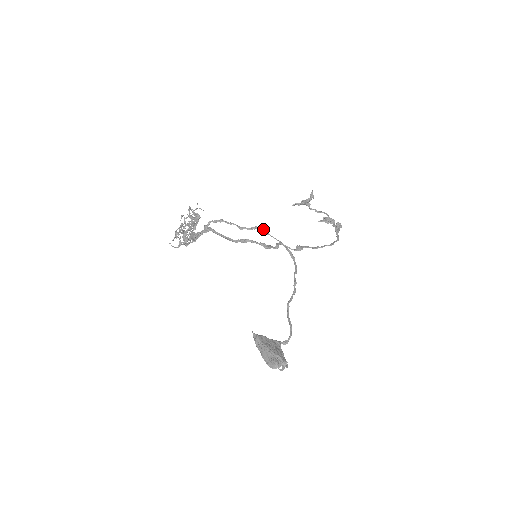
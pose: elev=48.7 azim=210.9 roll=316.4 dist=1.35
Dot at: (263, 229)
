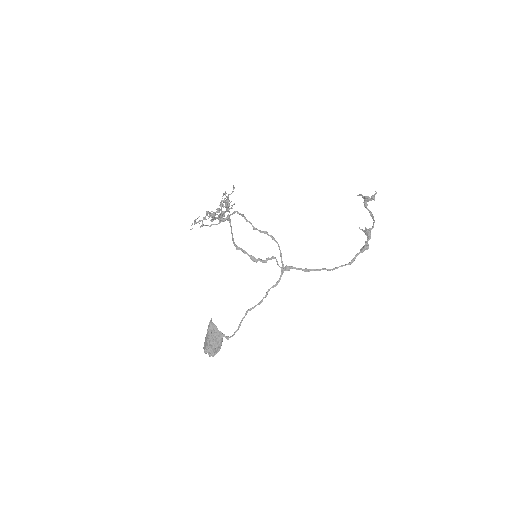
Dot at: (272, 236)
